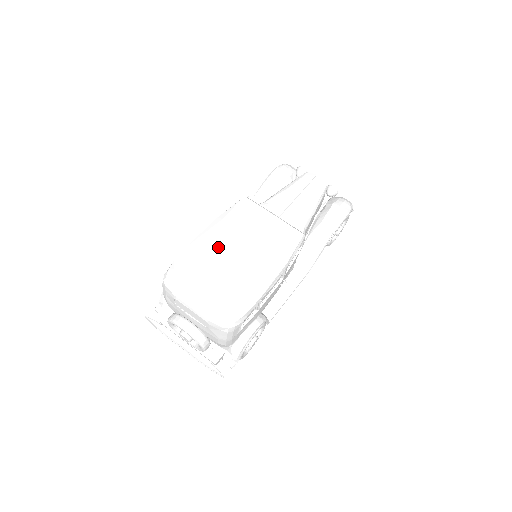
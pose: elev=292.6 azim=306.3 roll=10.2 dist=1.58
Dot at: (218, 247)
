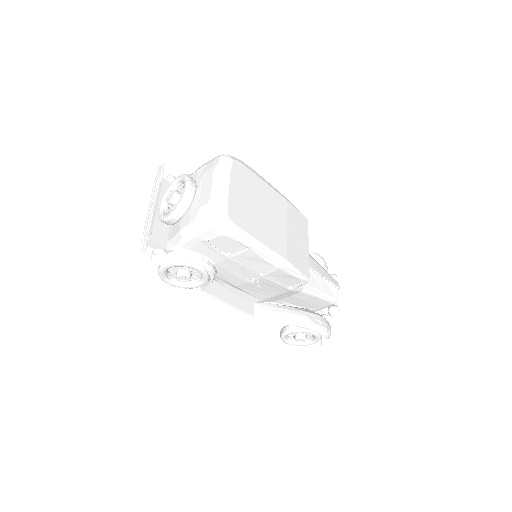
Dot at: (269, 199)
